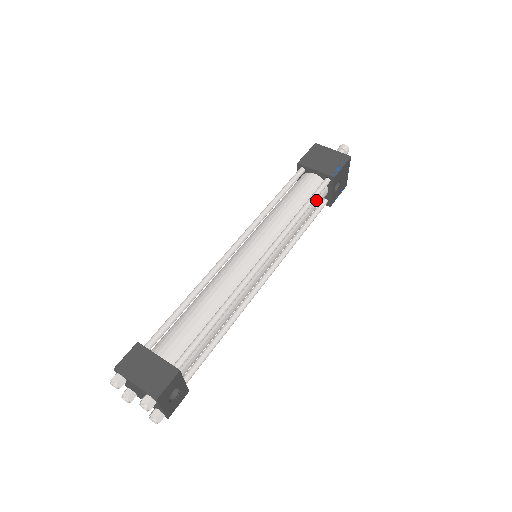
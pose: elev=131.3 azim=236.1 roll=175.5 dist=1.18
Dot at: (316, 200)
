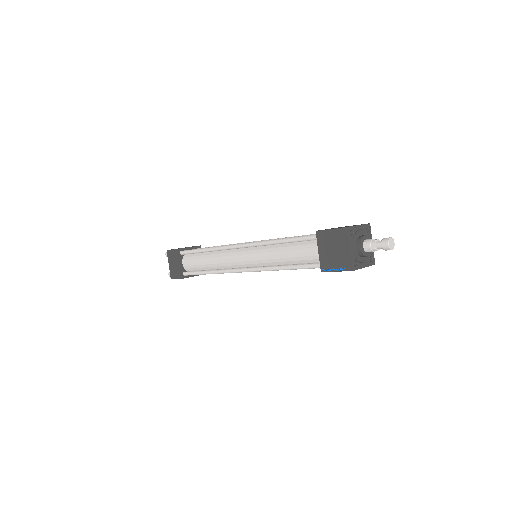
Dot at: occluded
